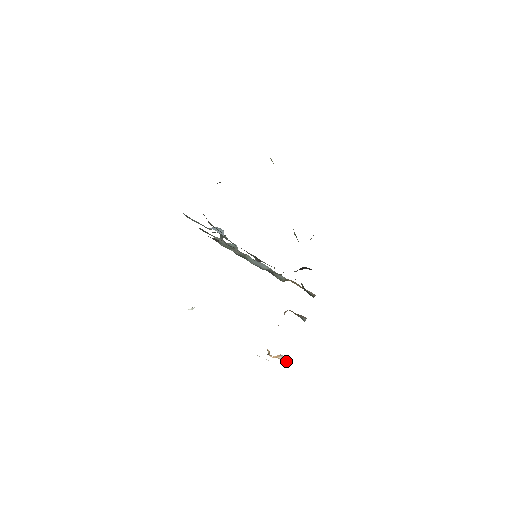
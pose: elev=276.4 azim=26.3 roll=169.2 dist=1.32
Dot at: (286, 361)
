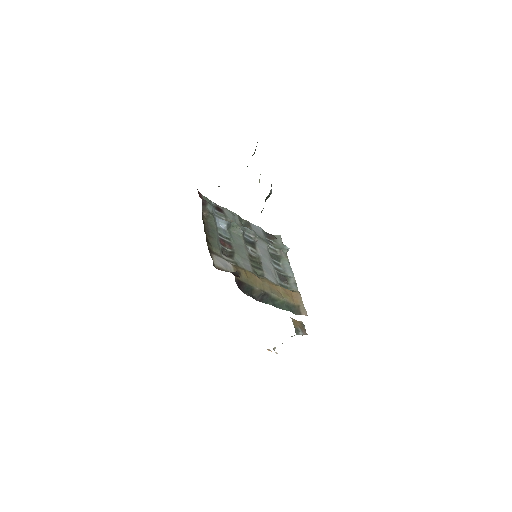
Dot at: occluded
